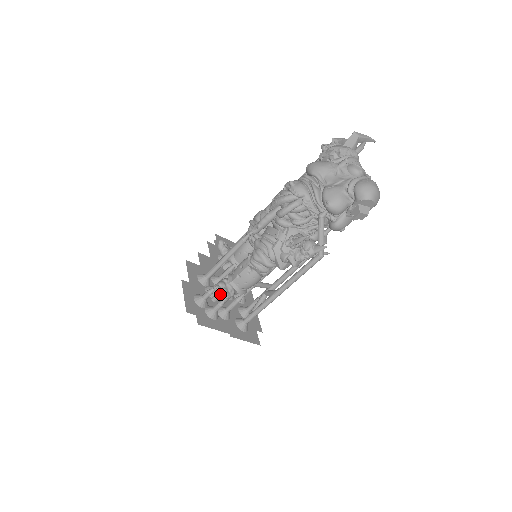
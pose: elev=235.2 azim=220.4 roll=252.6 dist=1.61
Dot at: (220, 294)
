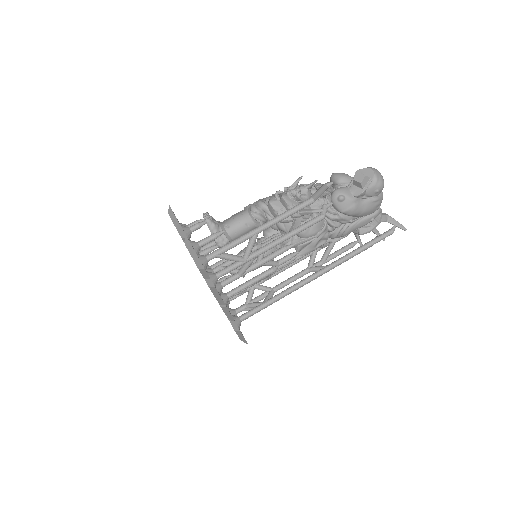
Dot at: (205, 215)
